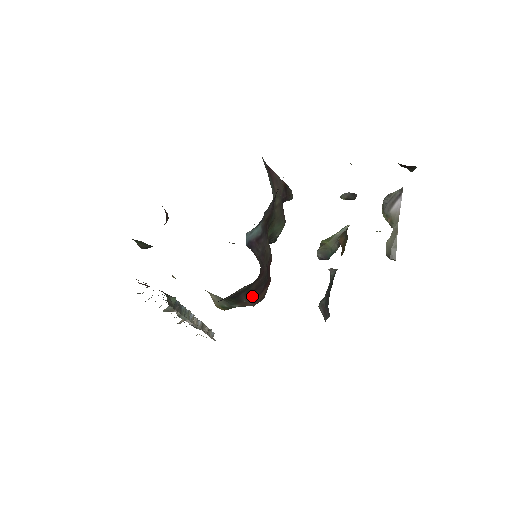
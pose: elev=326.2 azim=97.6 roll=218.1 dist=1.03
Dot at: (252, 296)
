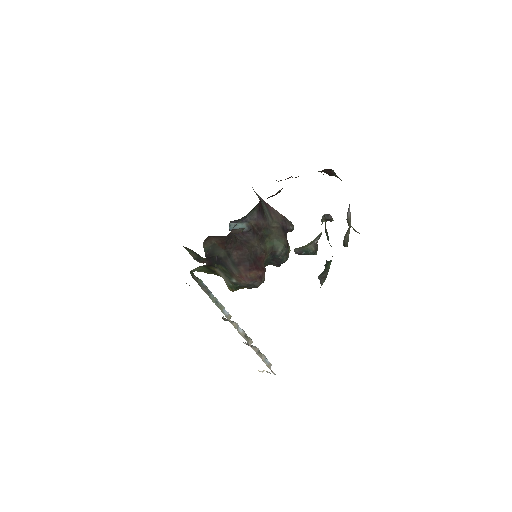
Dot at: (240, 270)
